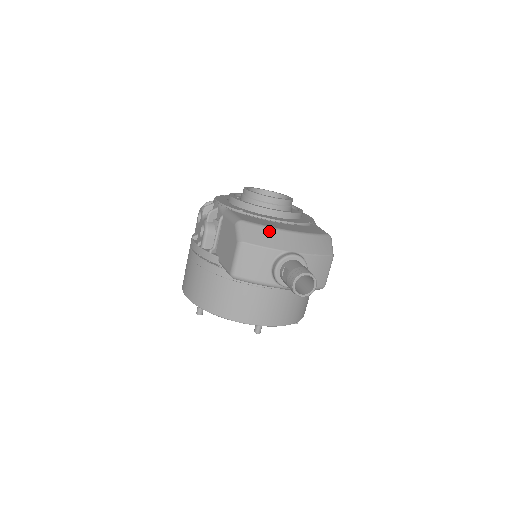
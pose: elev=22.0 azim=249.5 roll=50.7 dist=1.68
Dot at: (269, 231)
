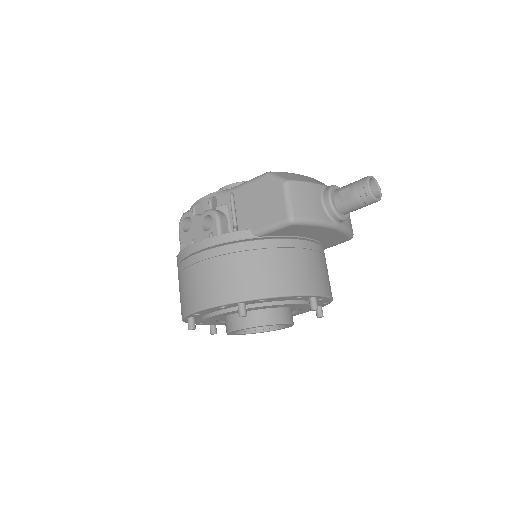
Dot at: (300, 175)
